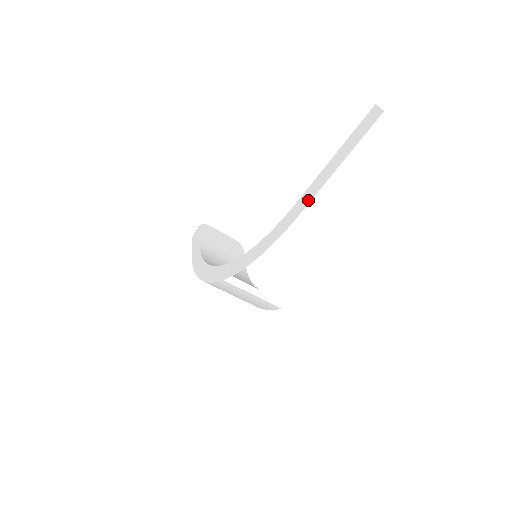
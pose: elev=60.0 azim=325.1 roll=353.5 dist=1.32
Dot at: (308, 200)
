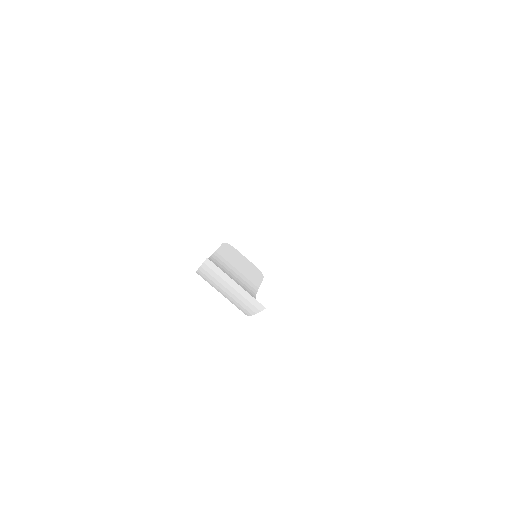
Dot at: occluded
